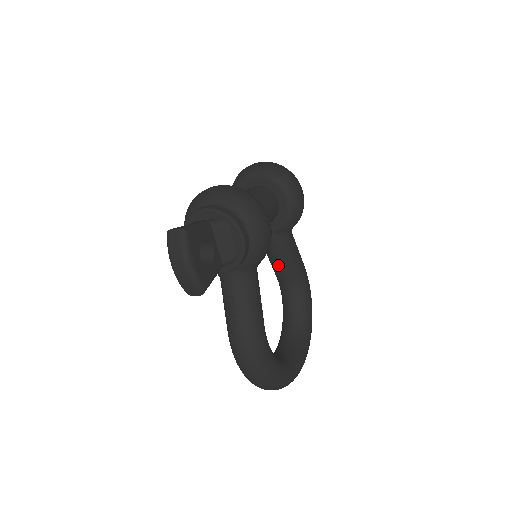
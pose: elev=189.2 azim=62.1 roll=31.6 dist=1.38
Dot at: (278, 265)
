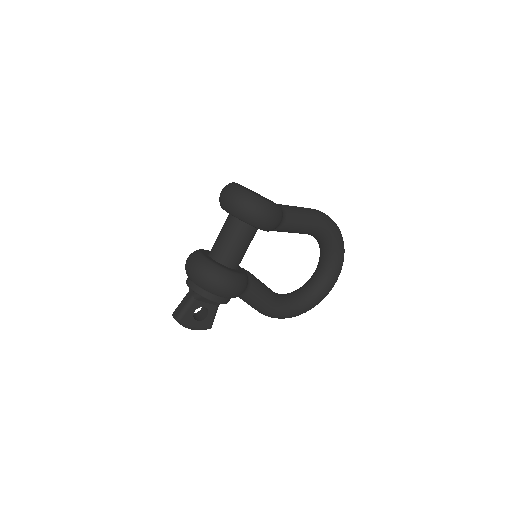
Dot at: occluded
